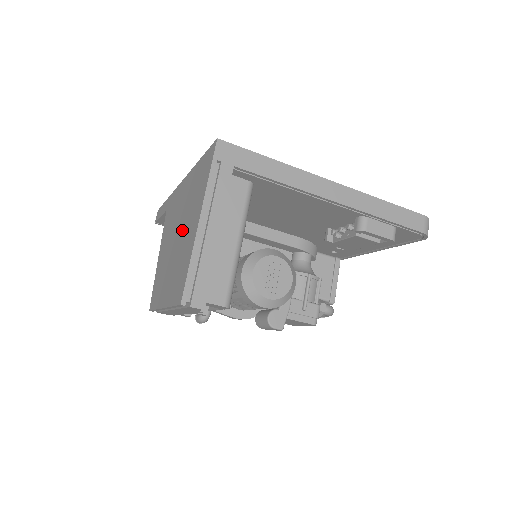
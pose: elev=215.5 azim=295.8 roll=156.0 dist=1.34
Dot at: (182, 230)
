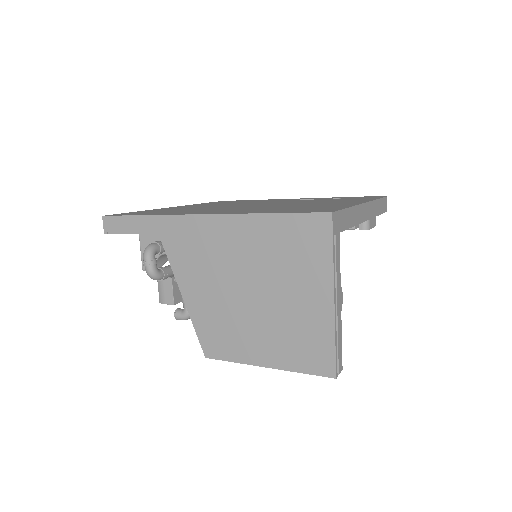
Dot at: (272, 292)
